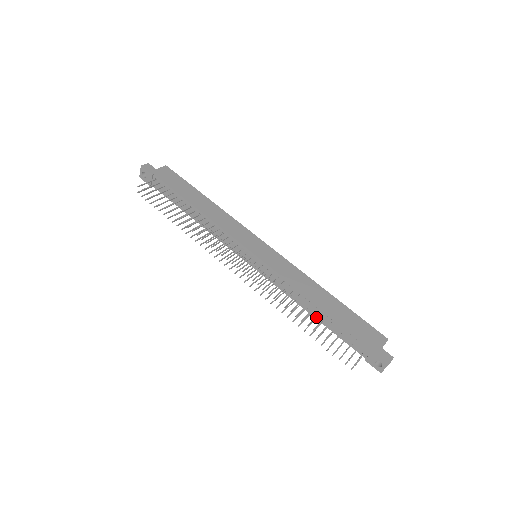
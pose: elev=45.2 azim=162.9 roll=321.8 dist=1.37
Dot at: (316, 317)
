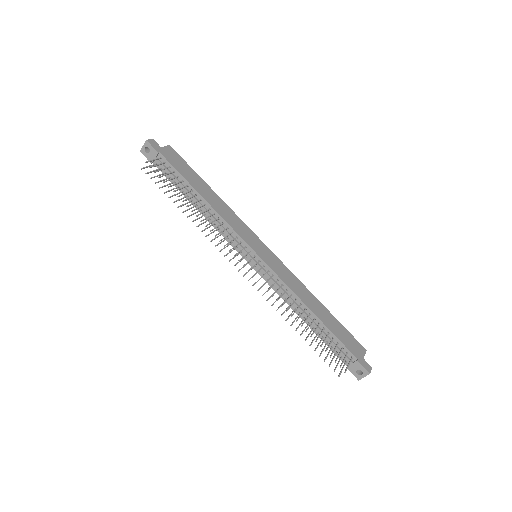
Dot at: (308, 323)
